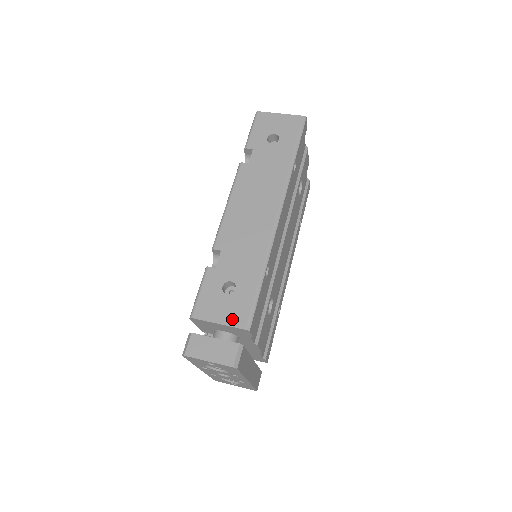
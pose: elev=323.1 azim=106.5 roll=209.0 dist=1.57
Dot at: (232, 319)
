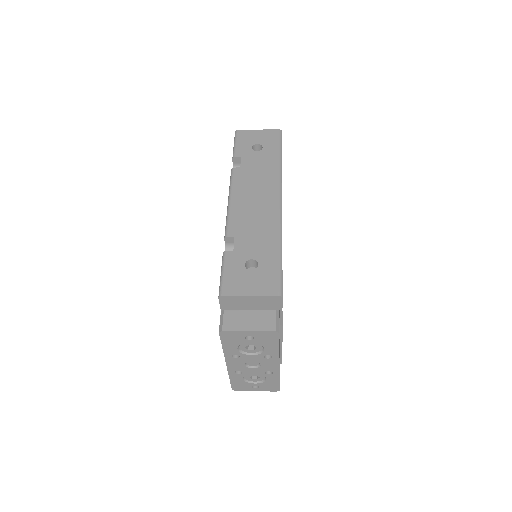
Dot at: (262, 290)
